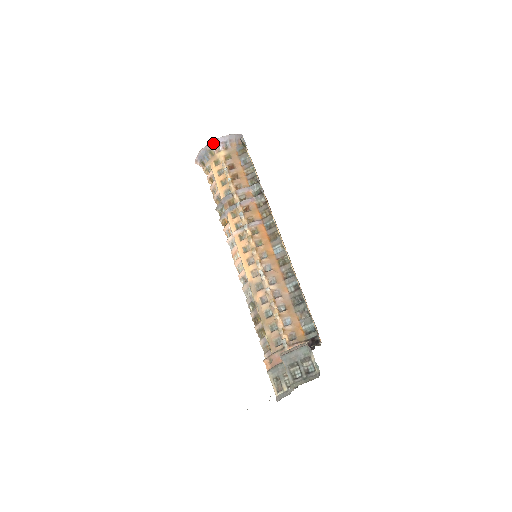
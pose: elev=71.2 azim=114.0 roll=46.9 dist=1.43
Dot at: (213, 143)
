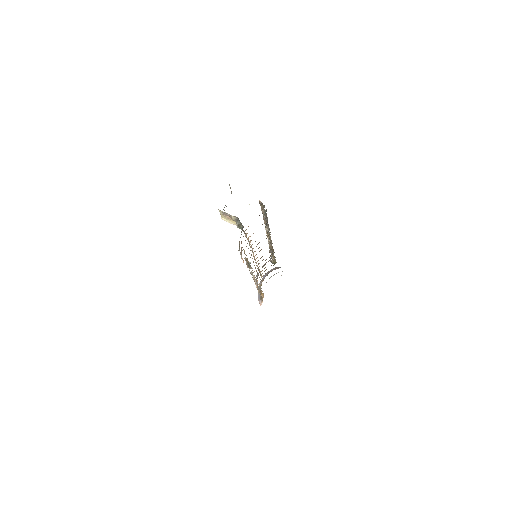
Dot at: (261, 282)
